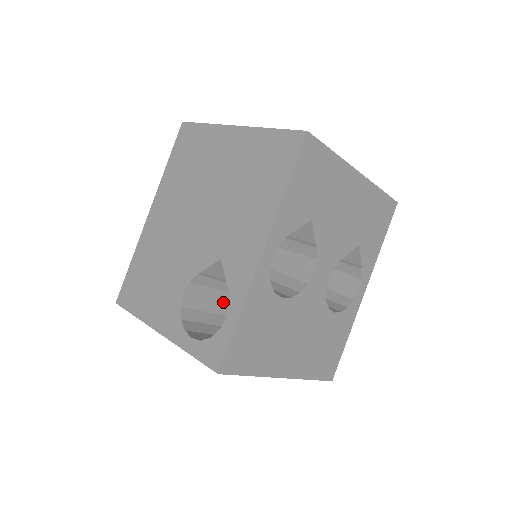
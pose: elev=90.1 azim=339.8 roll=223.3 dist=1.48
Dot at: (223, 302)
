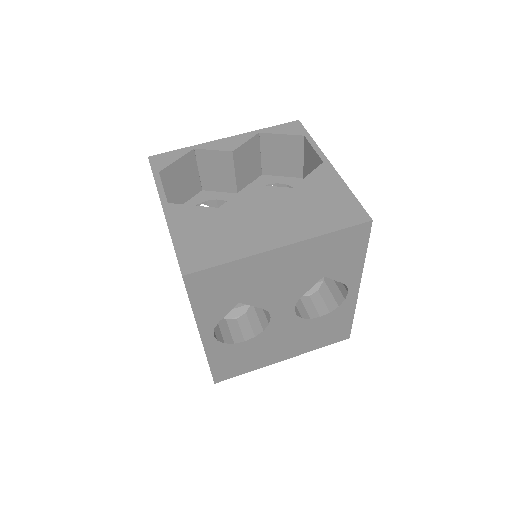
Dot at: occluded
